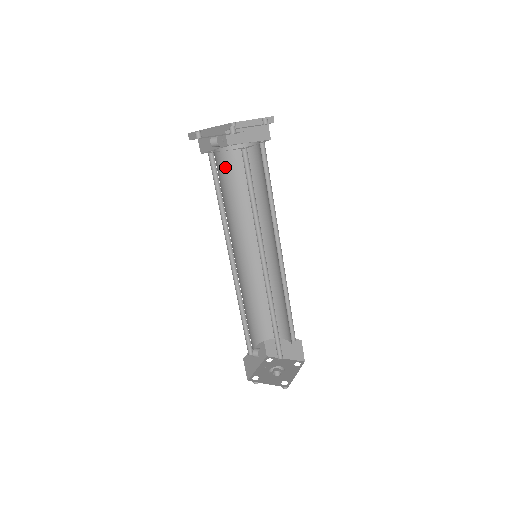
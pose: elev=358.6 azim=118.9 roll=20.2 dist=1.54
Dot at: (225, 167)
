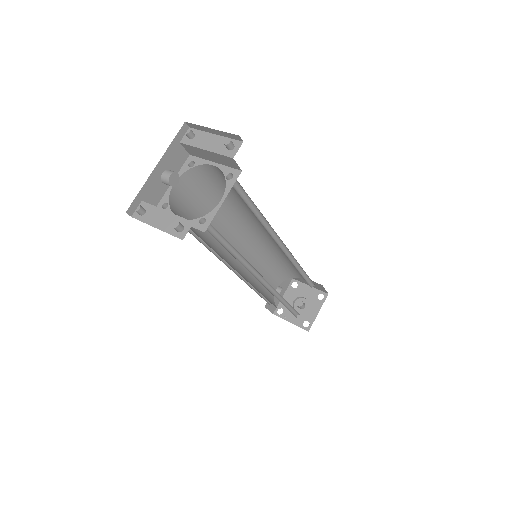
Dot at: (193, 189)
